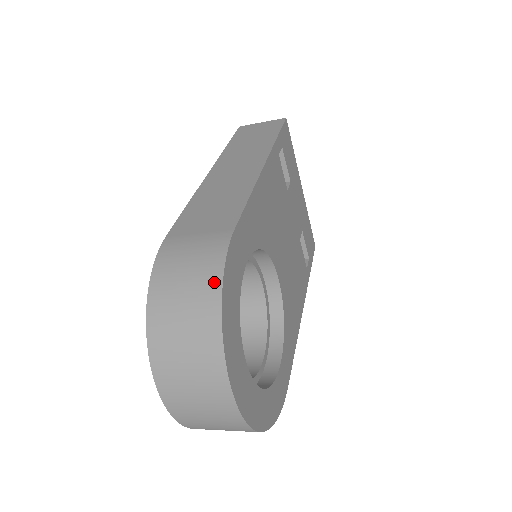
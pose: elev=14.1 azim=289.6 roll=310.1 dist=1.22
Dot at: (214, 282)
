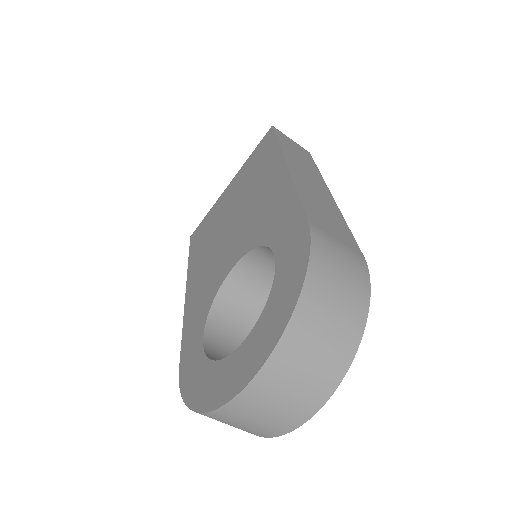
Dot at: (364, 300)
